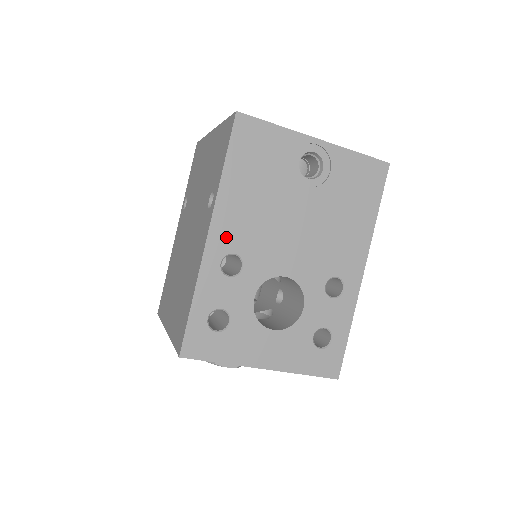
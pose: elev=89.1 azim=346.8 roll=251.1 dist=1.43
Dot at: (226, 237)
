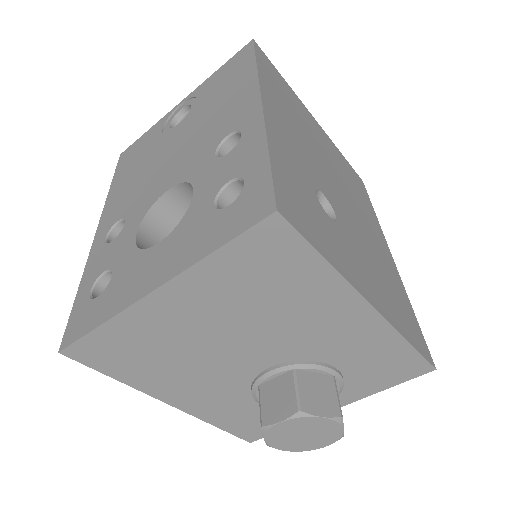
Dot at: (111, 218)
